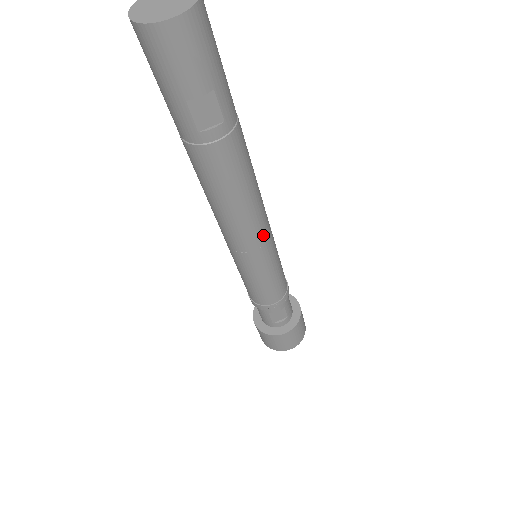
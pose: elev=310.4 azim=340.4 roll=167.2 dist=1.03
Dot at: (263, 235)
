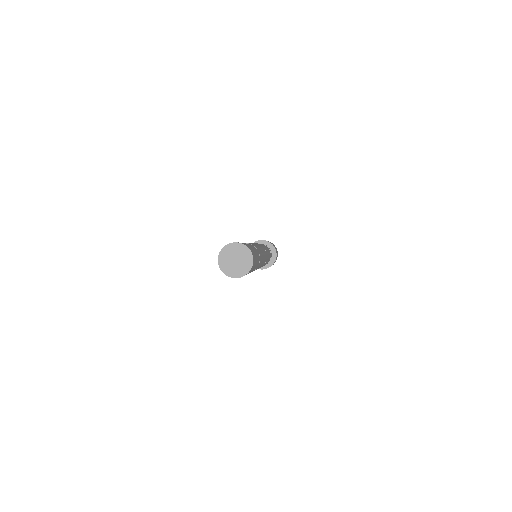
Dot at: occluded
